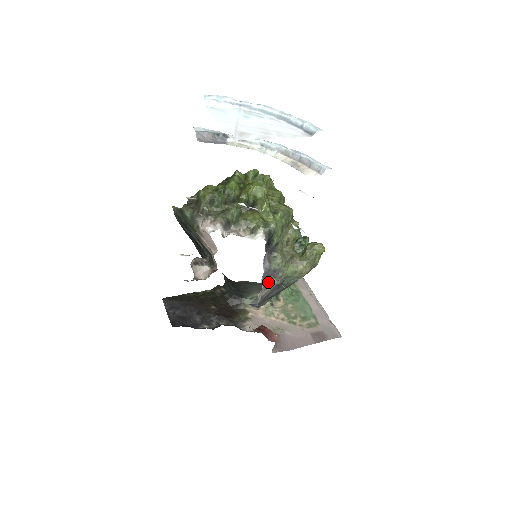
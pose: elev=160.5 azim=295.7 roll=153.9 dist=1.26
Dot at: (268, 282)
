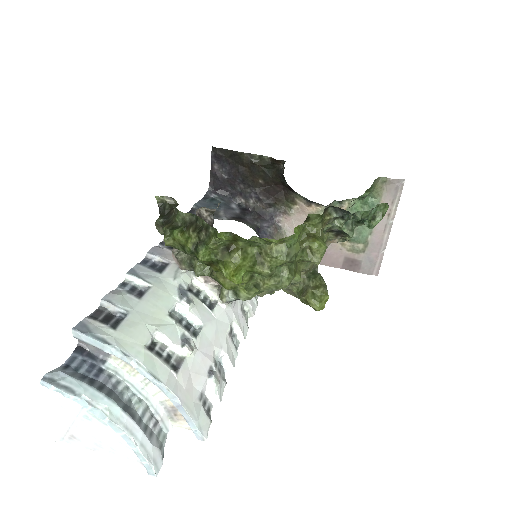
Dot at: occluded
